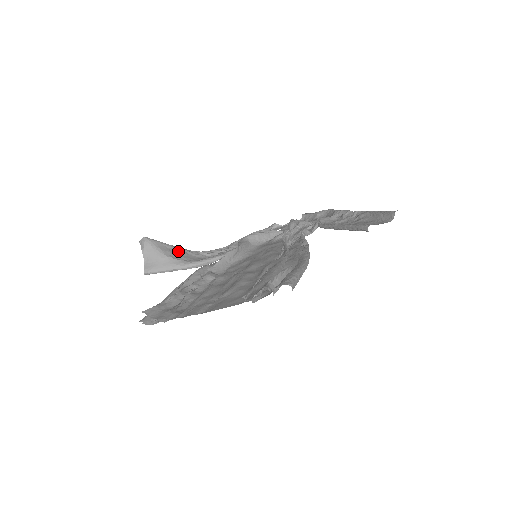
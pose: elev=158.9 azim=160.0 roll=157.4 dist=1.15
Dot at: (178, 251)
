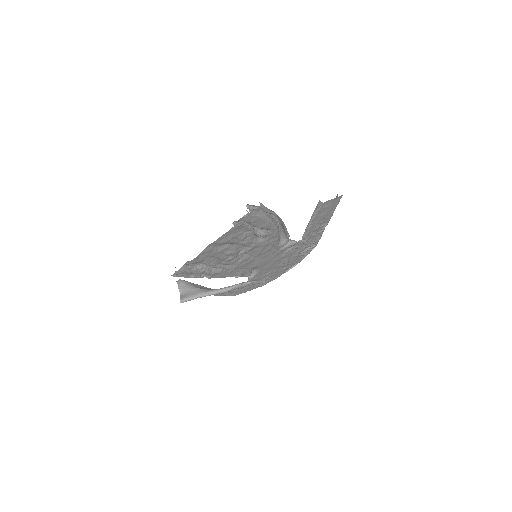
Dot at: (205, 288)
